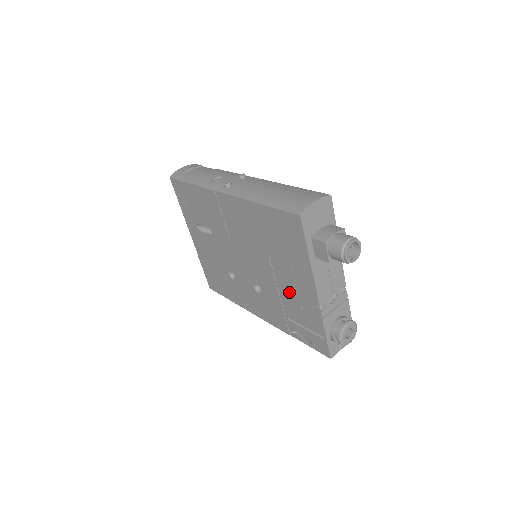
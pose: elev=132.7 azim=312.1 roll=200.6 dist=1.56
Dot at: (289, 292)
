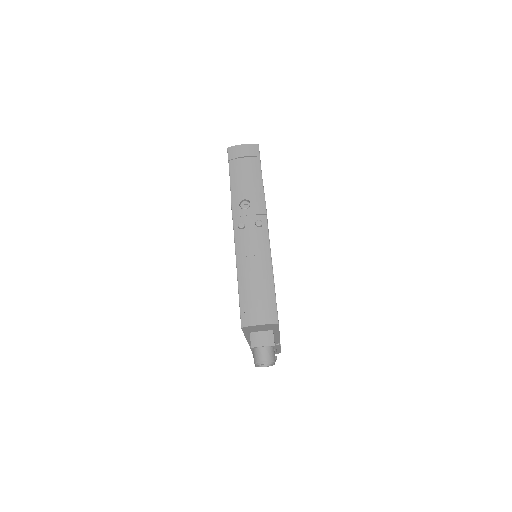
Dot at: occluded
